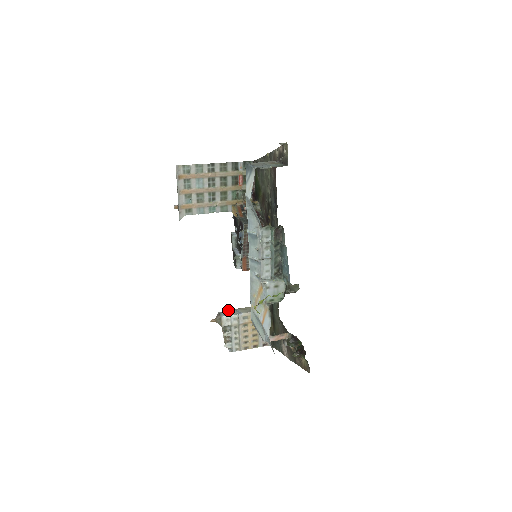
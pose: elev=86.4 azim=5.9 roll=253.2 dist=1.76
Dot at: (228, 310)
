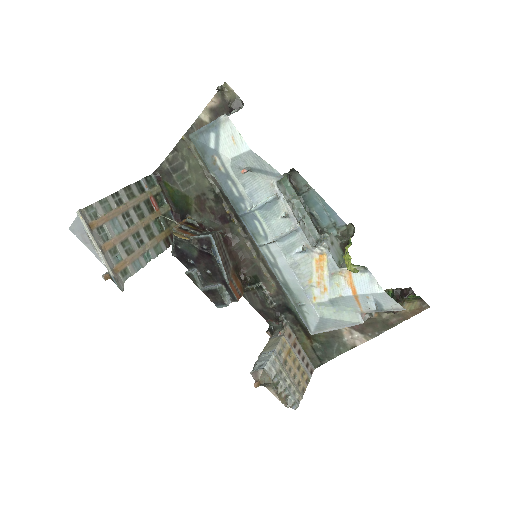
Dot at: (255, 362)
